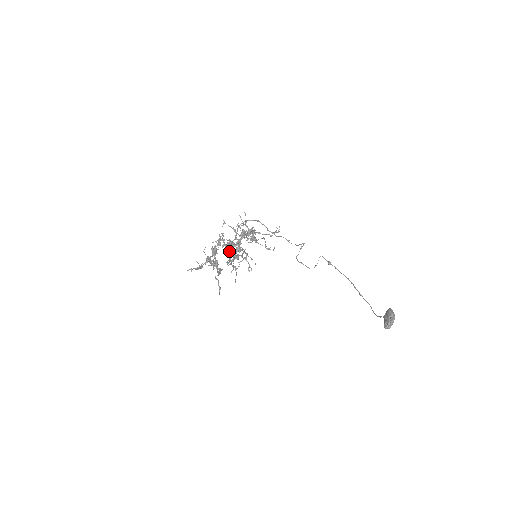
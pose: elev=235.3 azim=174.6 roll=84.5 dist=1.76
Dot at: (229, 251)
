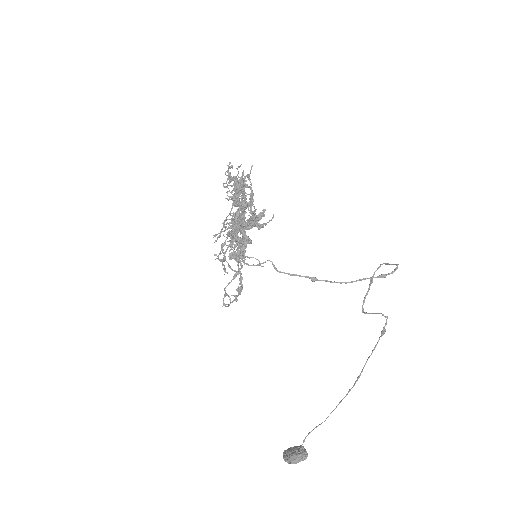
Dot at: occluded
